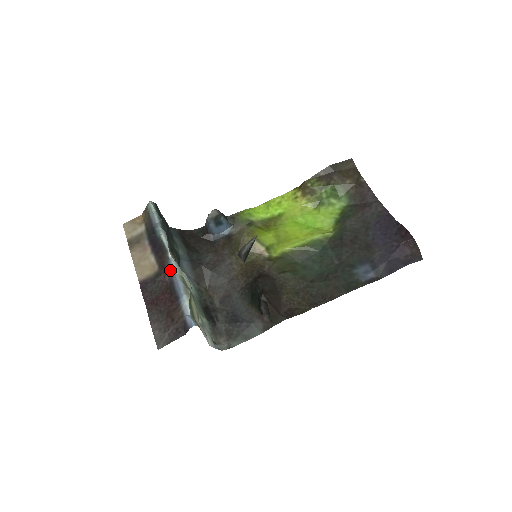
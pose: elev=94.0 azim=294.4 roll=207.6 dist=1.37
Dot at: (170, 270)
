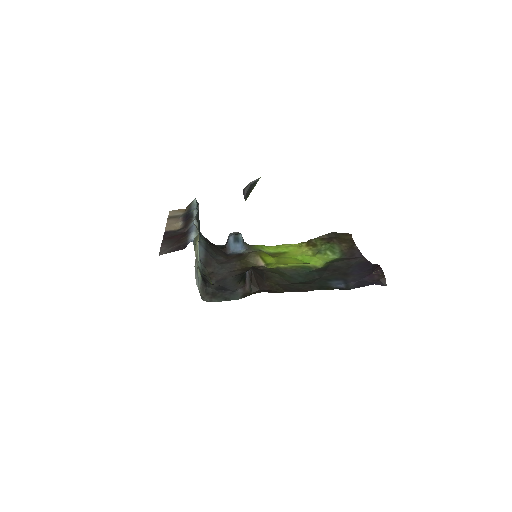
Dot at: (191, 224)
